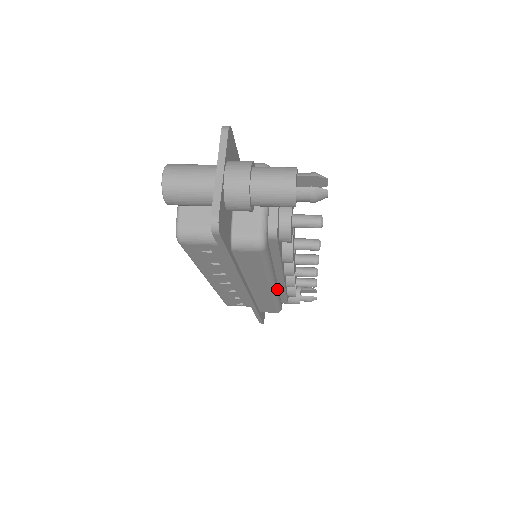
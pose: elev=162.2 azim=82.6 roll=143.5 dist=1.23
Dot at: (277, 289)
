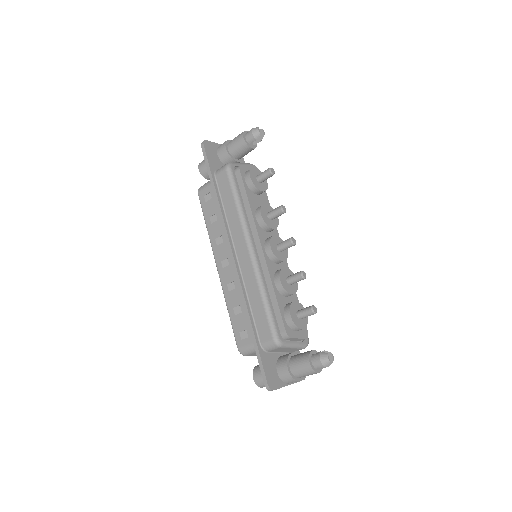
Dot at: (258, 263)
